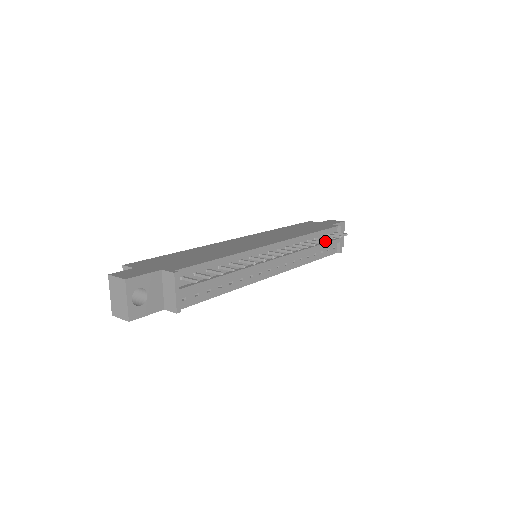
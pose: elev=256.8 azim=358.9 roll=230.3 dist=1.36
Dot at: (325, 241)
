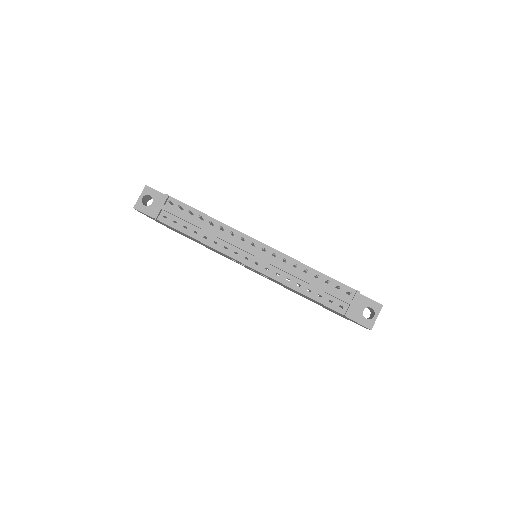
Dot at: (330, 290)
